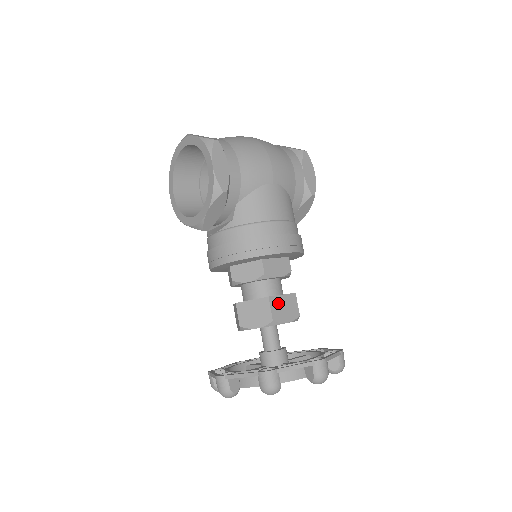
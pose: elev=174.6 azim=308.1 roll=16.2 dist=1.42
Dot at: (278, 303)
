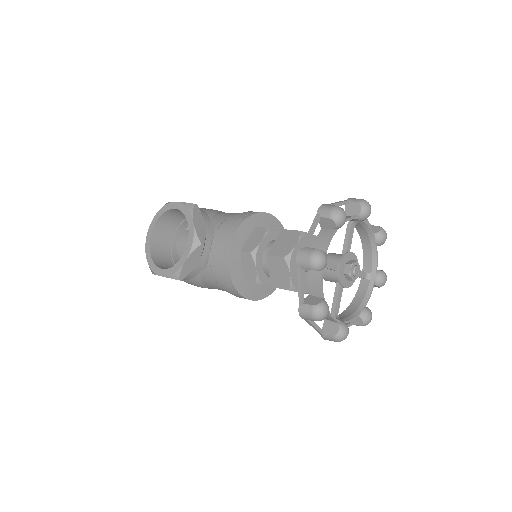
Dot at: occluded
